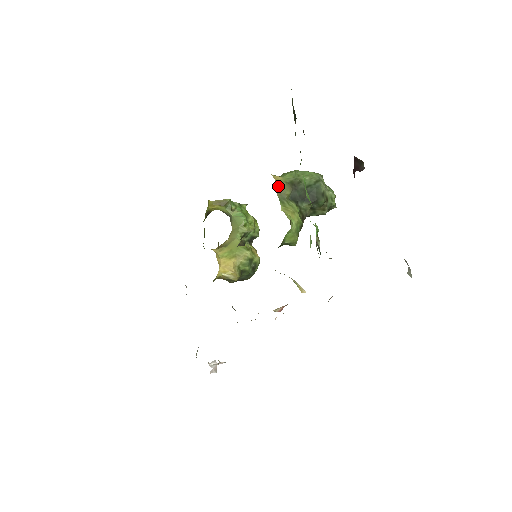
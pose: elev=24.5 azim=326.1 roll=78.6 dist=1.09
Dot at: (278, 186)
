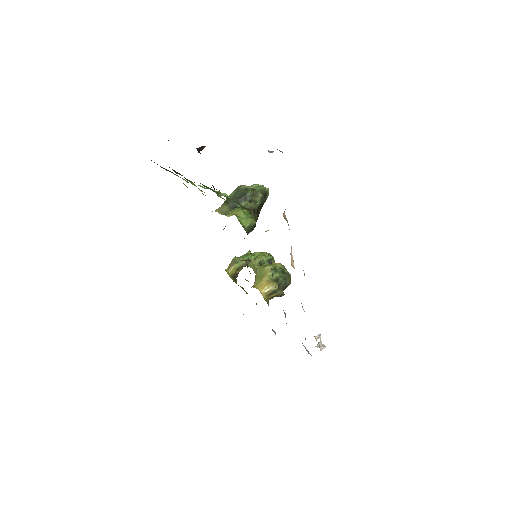
Dot at: (218, 211)
